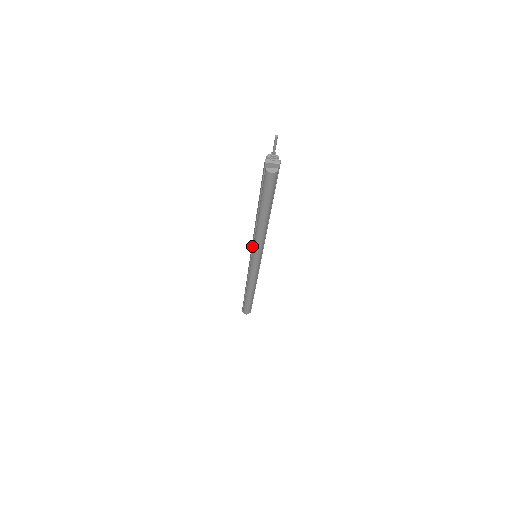
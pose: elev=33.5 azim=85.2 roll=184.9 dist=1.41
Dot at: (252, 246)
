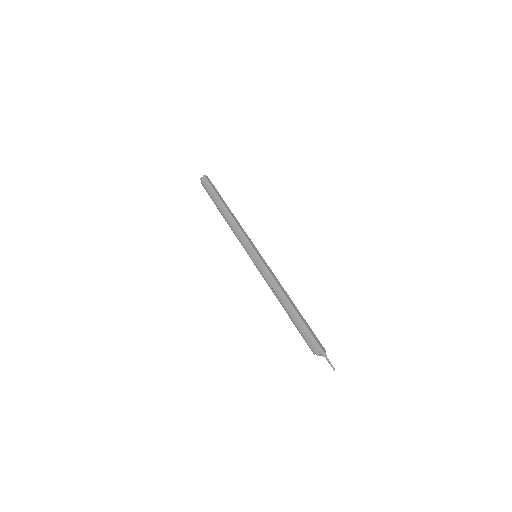
Dot at: (262, 272)
